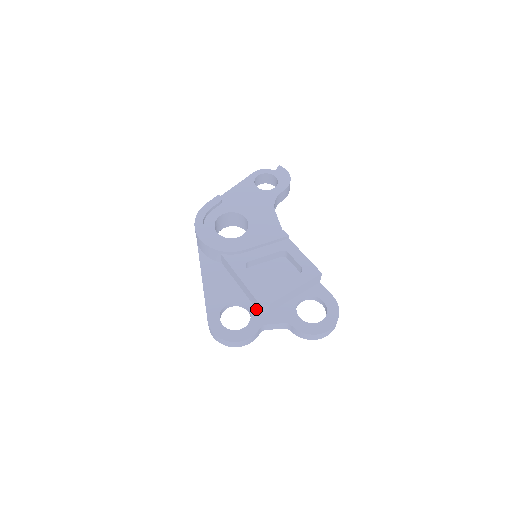
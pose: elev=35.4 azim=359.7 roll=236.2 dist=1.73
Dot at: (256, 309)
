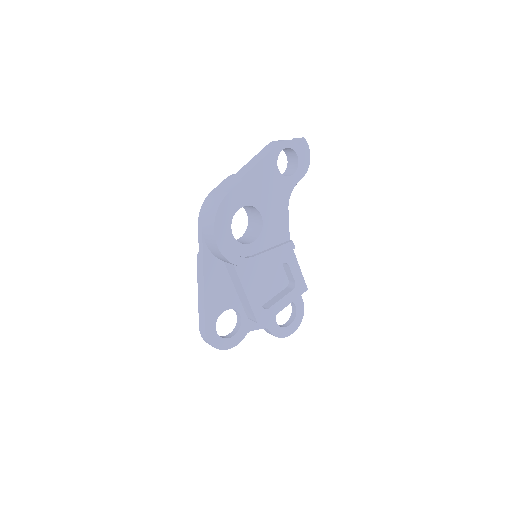
Dot at: (246, 316)
